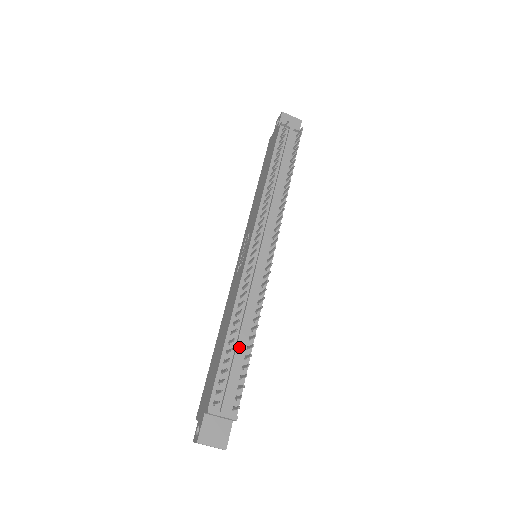
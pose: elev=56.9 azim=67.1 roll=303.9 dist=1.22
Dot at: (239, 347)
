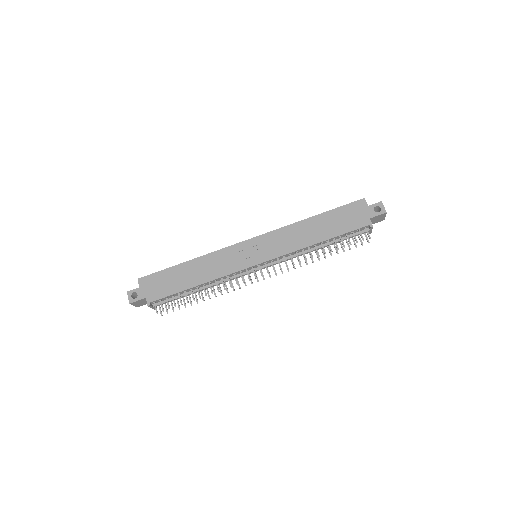
Dot at: occluded
